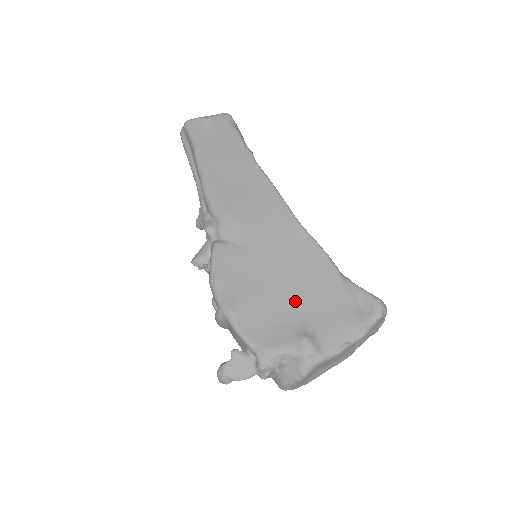
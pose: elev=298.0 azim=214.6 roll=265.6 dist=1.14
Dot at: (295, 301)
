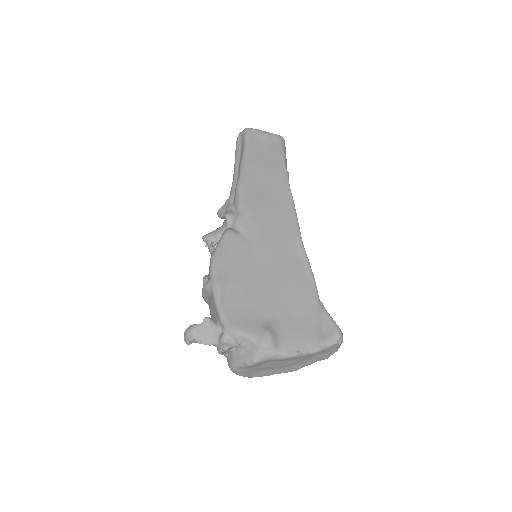
Dot at: (273, 301)
